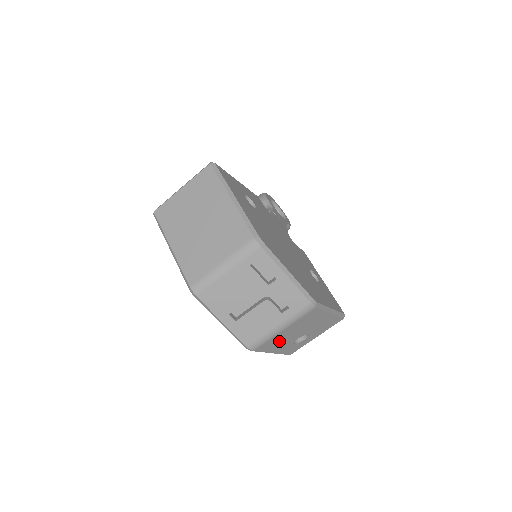
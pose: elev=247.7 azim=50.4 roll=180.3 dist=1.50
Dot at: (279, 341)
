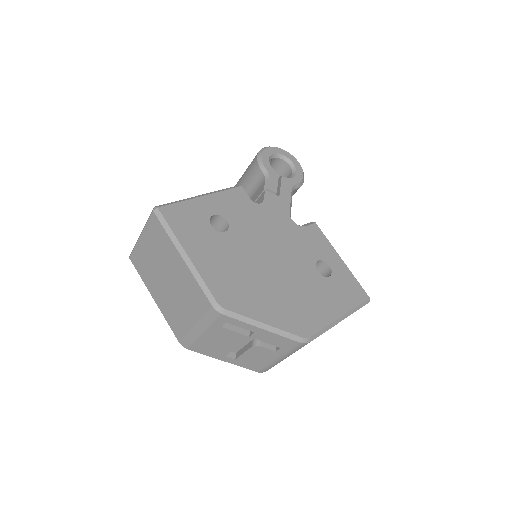
Dot at: occluded
